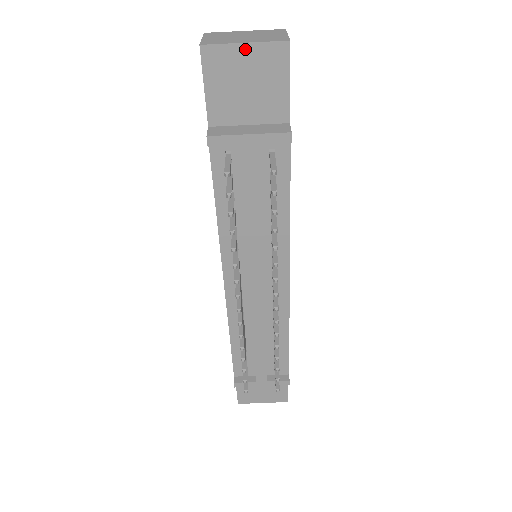
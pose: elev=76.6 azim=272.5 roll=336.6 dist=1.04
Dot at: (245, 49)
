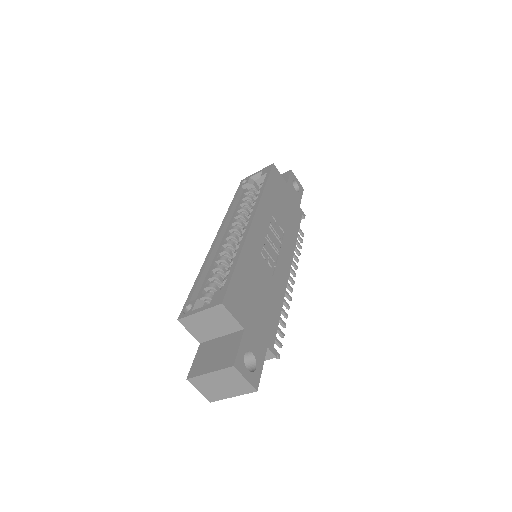
Dot at: (234, 394)
